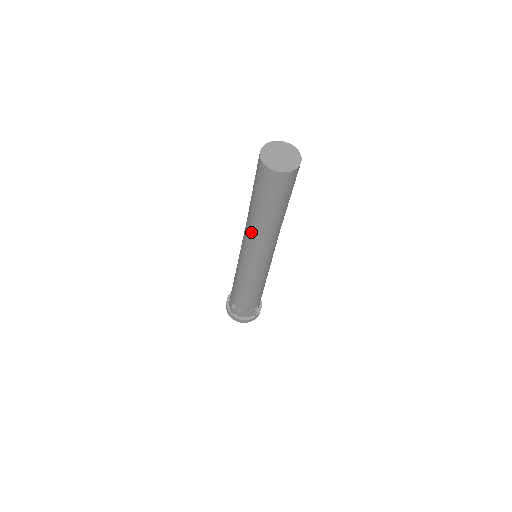
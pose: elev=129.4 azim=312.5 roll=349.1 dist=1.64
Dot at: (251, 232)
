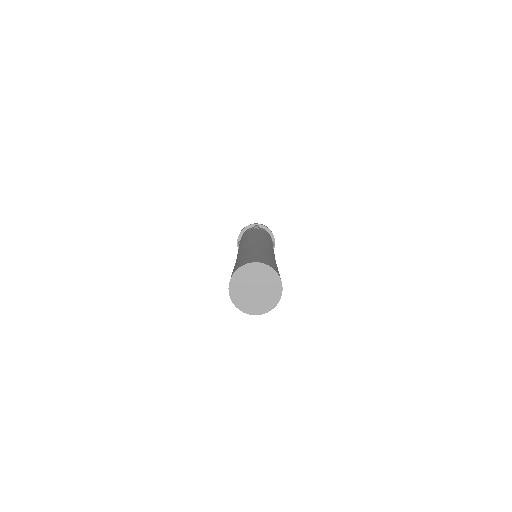
Dot at: occluded
